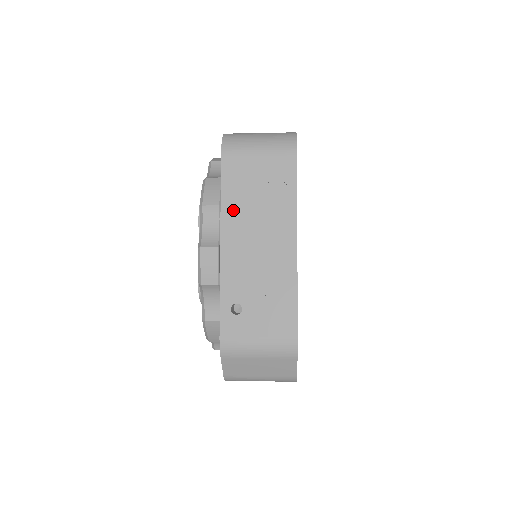
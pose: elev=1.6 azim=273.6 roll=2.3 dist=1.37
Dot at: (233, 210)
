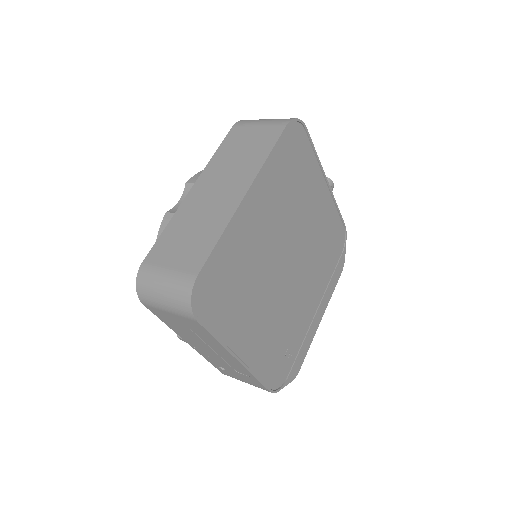
Dot at: (180, 332)
